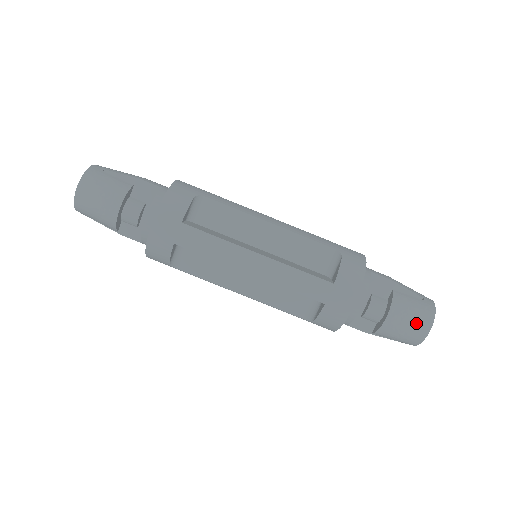
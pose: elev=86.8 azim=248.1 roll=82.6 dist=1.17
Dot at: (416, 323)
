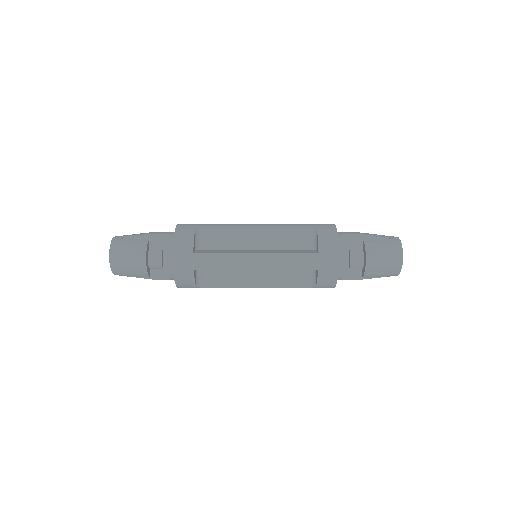
Dot at: (390, 258)
